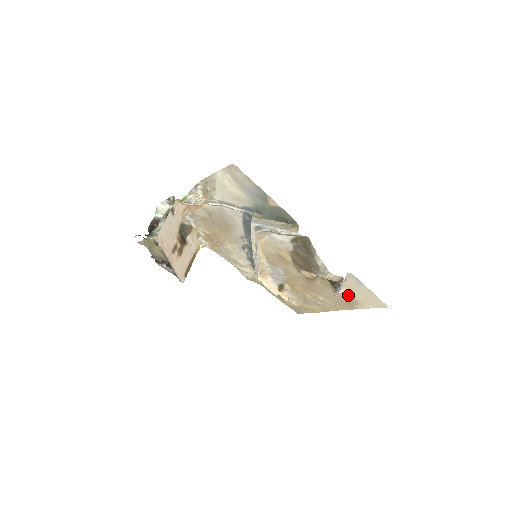
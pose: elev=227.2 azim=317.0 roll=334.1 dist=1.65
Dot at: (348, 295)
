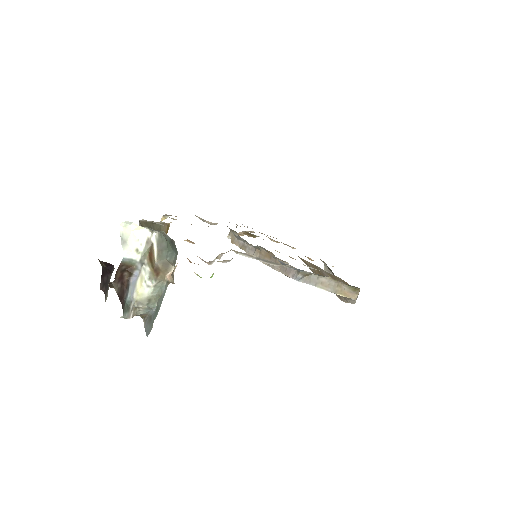
Dot at: occluded
